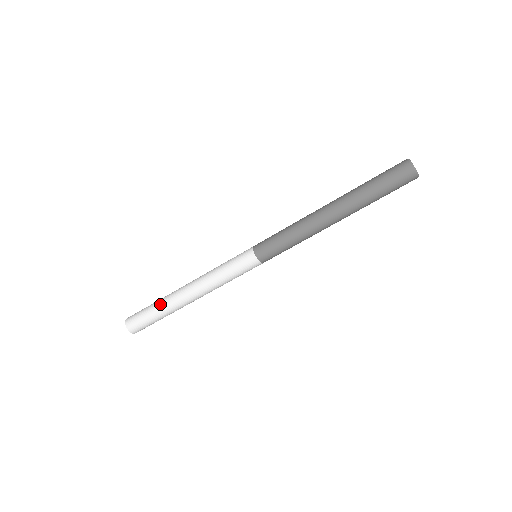
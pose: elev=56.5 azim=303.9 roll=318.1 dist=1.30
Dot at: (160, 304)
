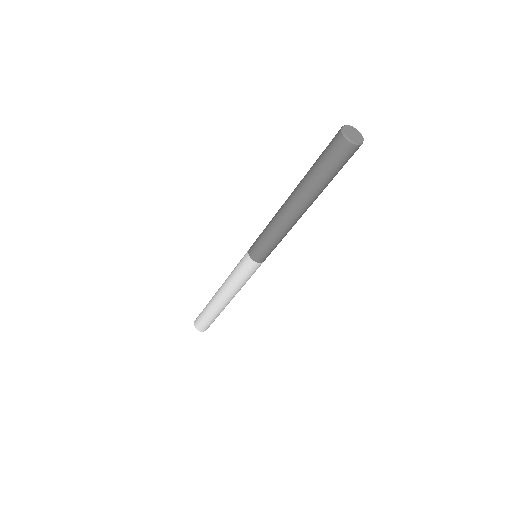
Dot at: (208, 304)
